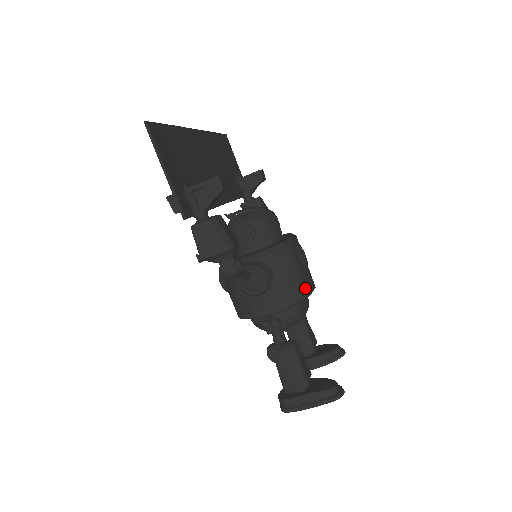
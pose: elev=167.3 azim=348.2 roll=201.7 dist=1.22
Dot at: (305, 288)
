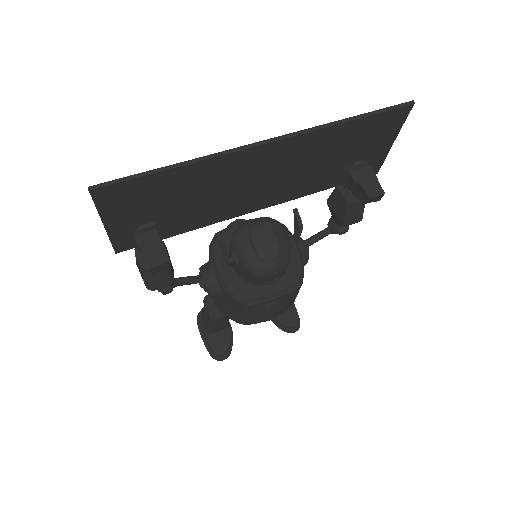
Dot at: (244, 321)
